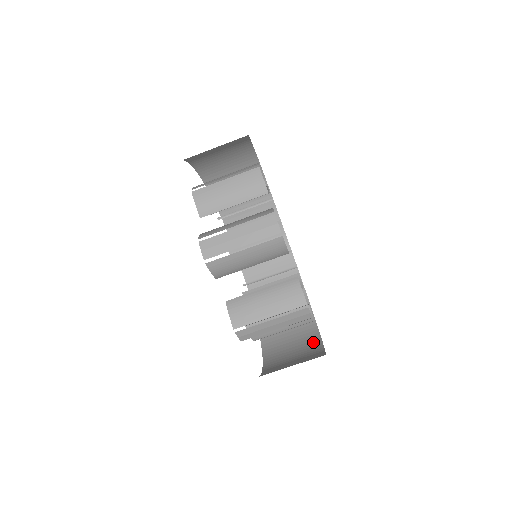
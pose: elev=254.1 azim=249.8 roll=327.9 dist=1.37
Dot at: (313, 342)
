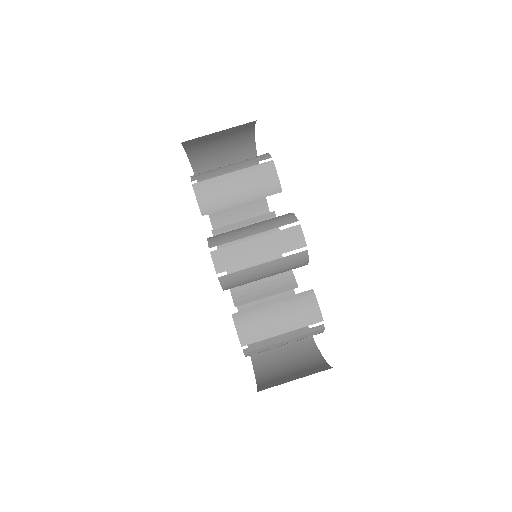
Dot at: occluded
